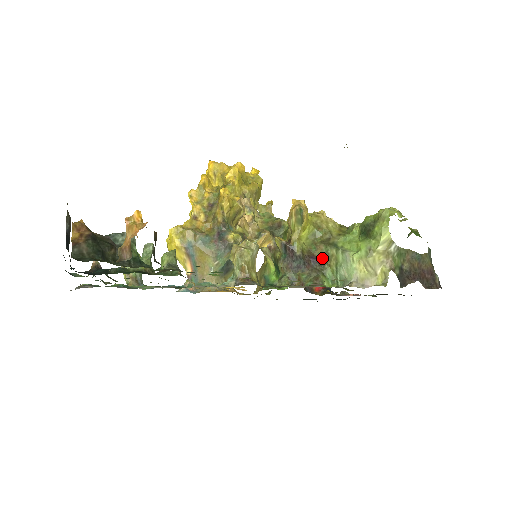
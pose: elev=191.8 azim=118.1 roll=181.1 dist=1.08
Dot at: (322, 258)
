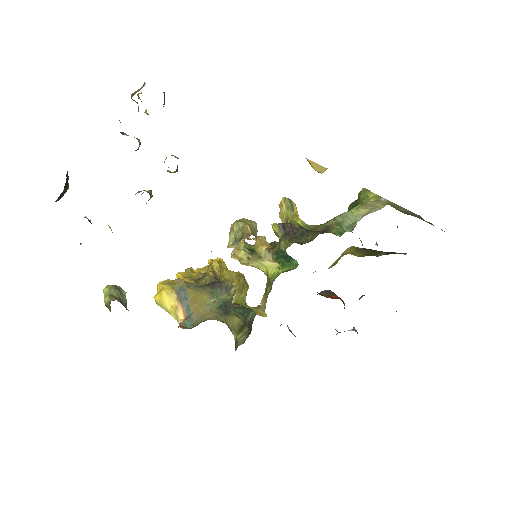
Dot at: occluded
